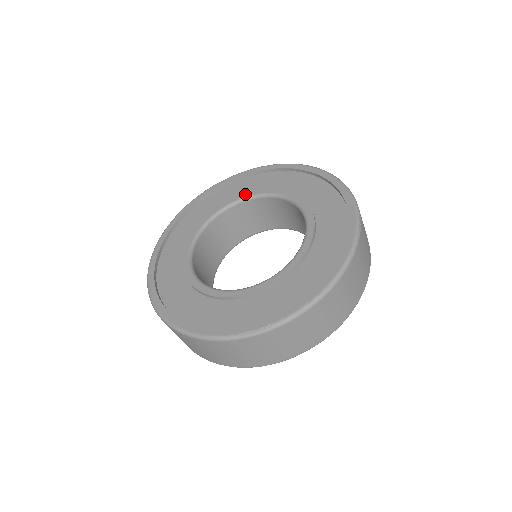
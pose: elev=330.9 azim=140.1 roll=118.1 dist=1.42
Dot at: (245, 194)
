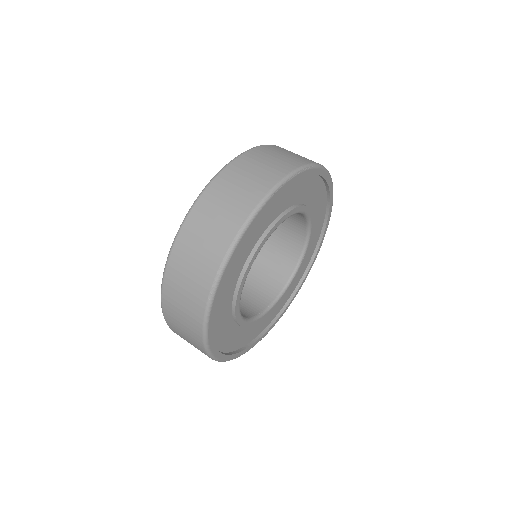
Dot at: occluded
